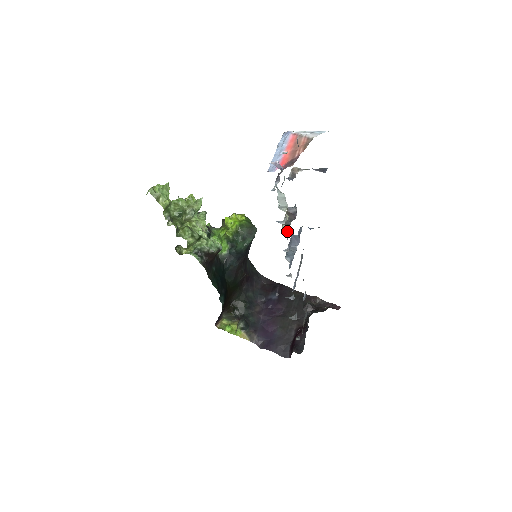
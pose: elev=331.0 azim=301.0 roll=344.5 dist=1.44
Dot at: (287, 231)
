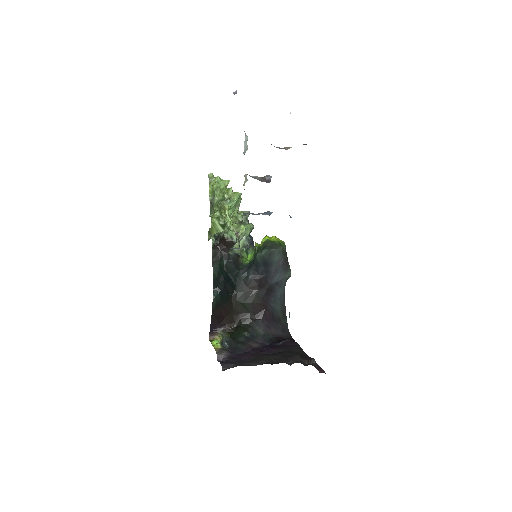
Dot at: (246, 181)
